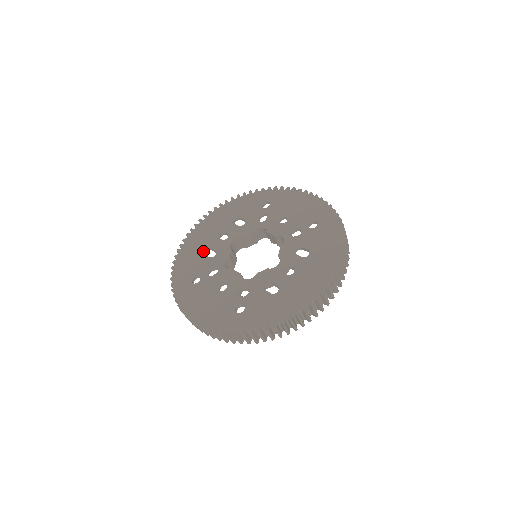
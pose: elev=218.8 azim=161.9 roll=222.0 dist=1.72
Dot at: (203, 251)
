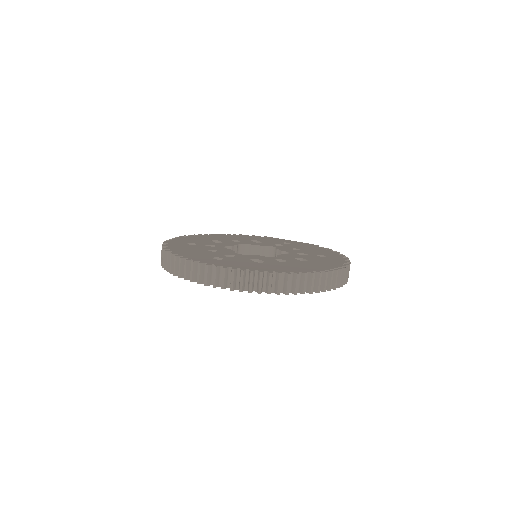
Dot at: (212, 240)
